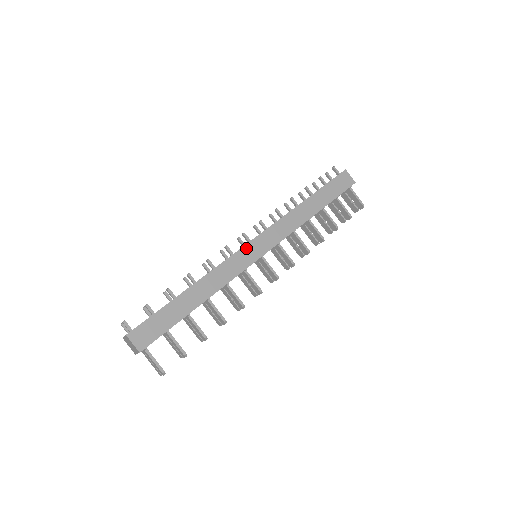
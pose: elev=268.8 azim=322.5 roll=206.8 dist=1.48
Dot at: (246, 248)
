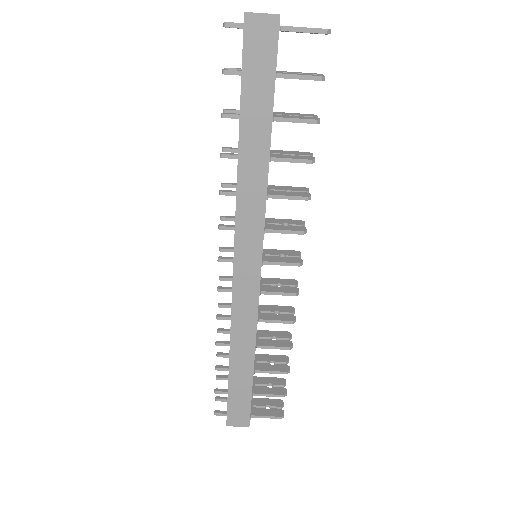
Dot at: (237, 279)
